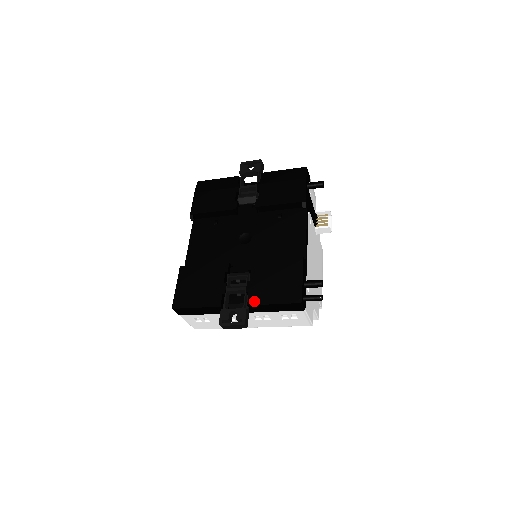
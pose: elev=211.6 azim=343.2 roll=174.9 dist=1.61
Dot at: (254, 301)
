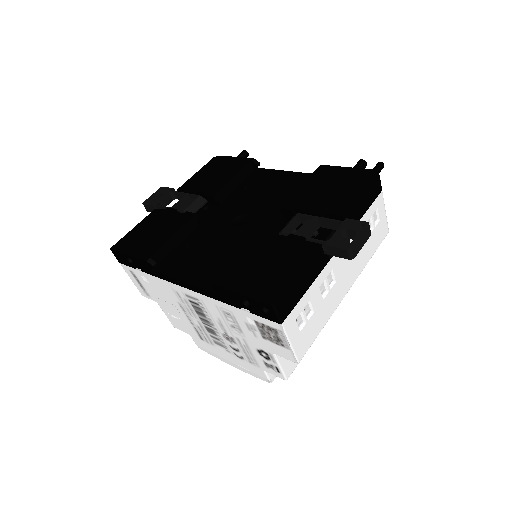
Dot at: (342, 209)
